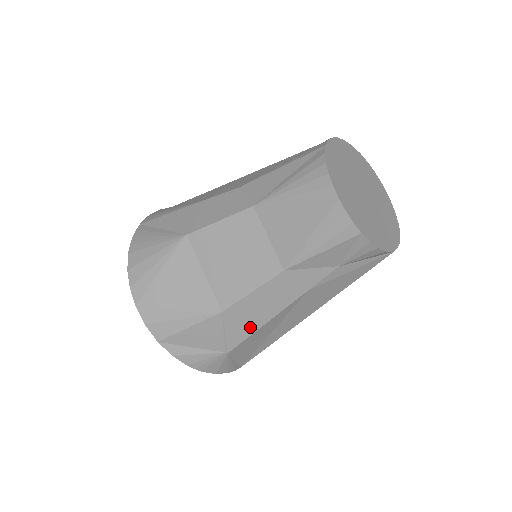
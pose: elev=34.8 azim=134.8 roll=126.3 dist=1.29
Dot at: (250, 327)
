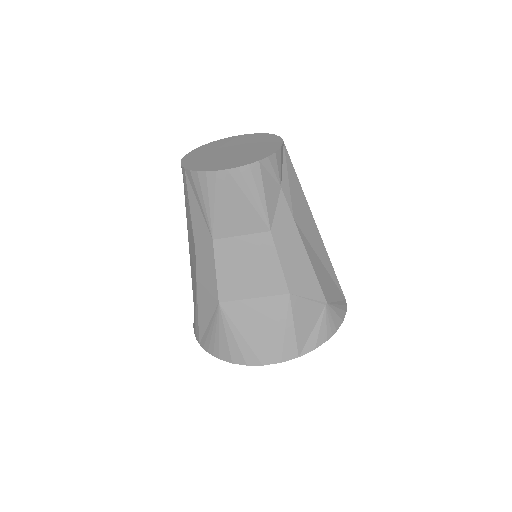
Dot at: (310, 276)
